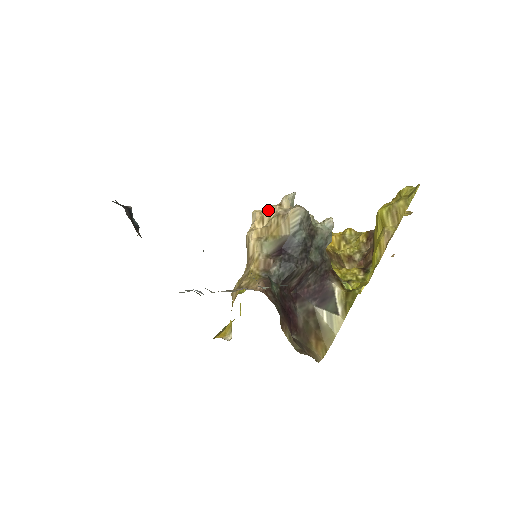
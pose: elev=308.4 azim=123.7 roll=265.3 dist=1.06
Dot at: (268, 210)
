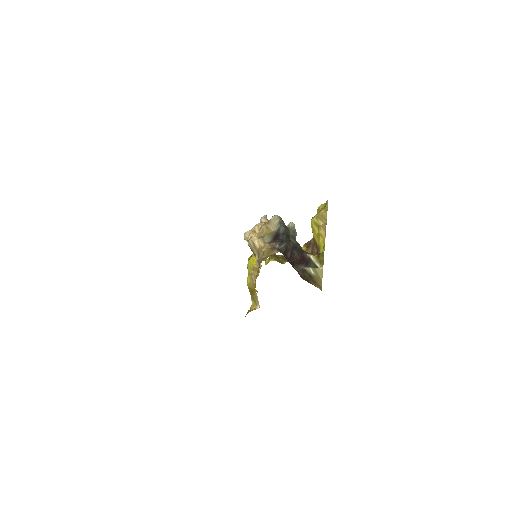
Dot at: (256, 226)
